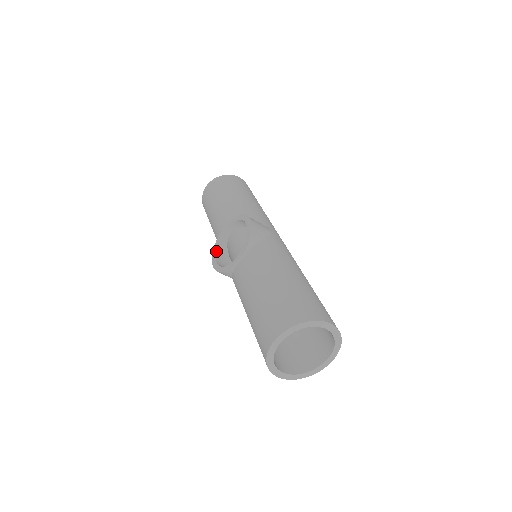
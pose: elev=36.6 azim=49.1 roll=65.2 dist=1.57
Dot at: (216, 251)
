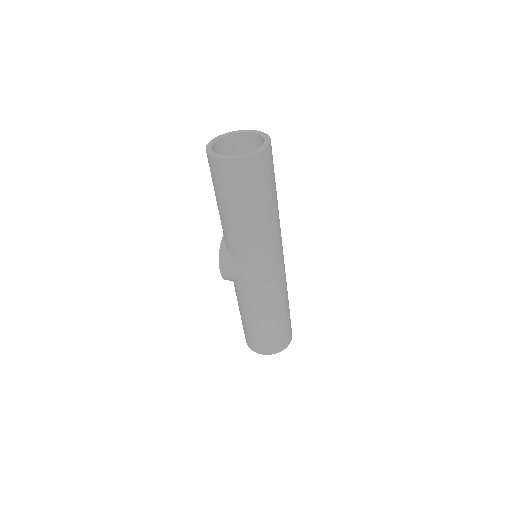
Dot at: occluded
